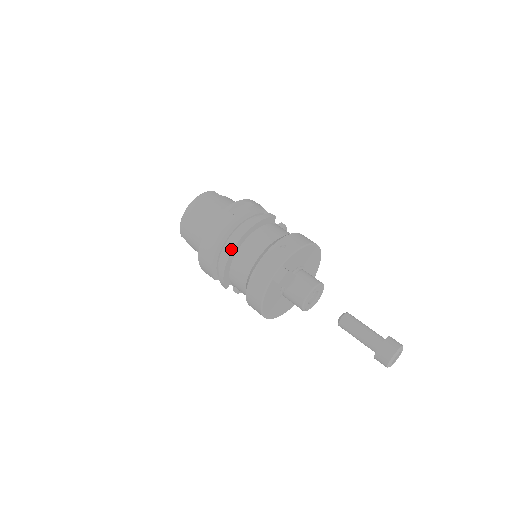
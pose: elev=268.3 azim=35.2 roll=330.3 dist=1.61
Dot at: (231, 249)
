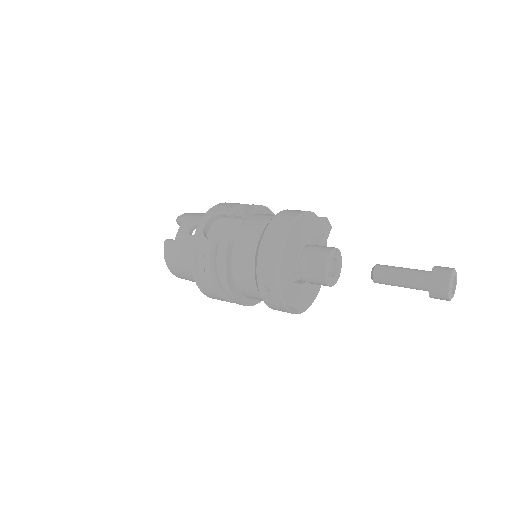
Dot at: (239, 304)
